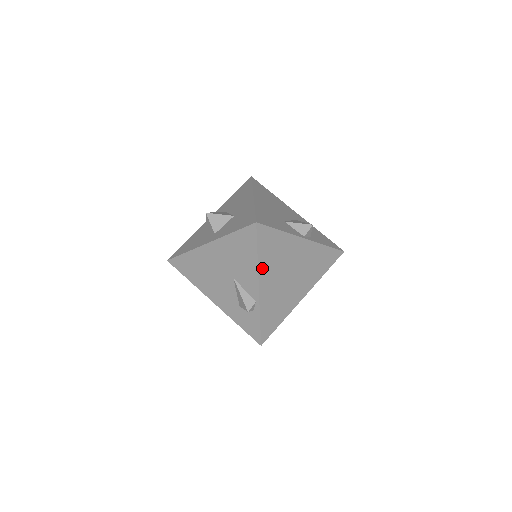
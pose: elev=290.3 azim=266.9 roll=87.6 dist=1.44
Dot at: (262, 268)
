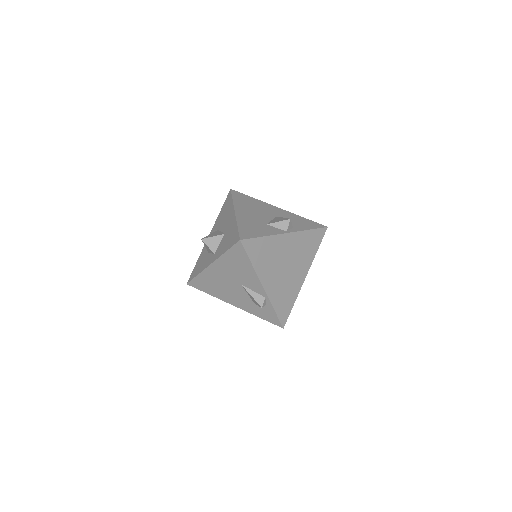
Dot at: (259, 271)
